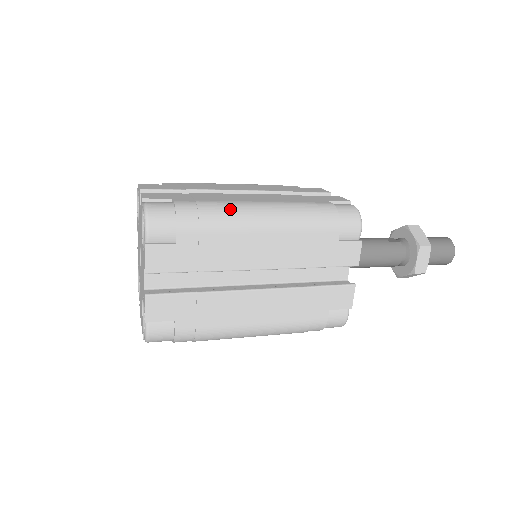
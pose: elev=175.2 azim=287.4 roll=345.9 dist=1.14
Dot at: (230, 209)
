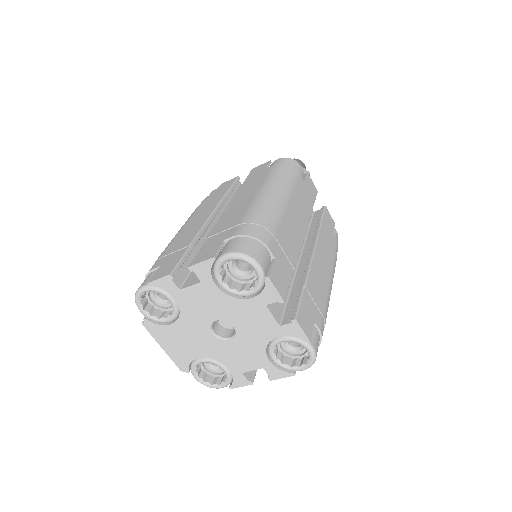
Dot at: occluded
